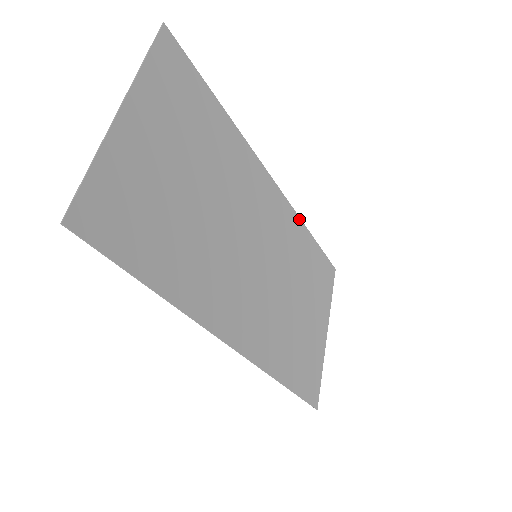
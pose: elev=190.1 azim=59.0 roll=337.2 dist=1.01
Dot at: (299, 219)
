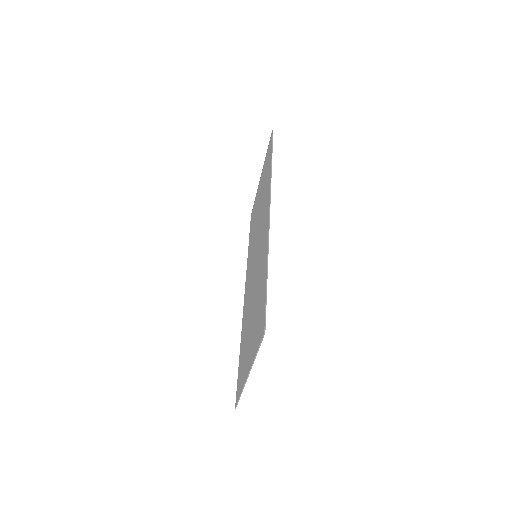
Dot at: occluded
